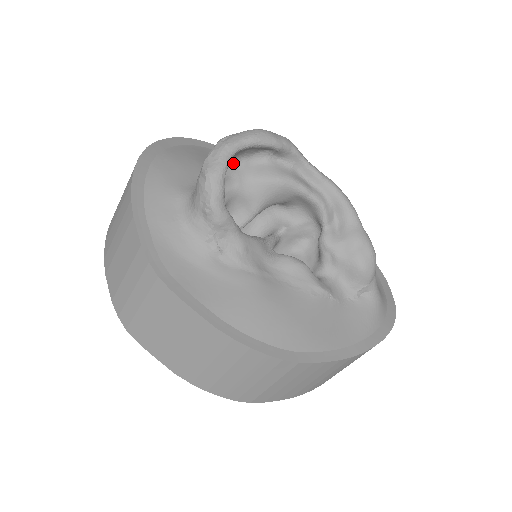
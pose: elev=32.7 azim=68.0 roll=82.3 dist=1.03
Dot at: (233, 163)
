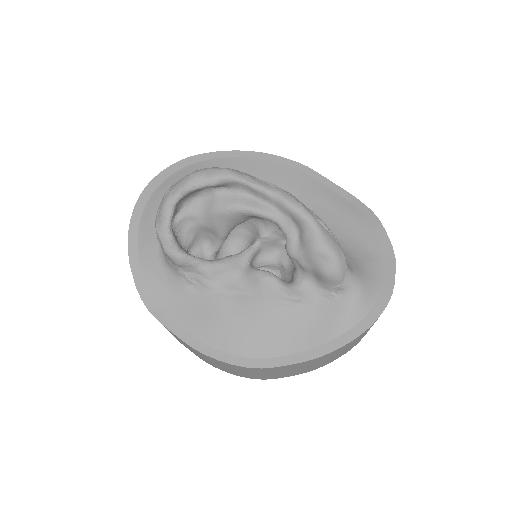
Dot at: (186, 205)
